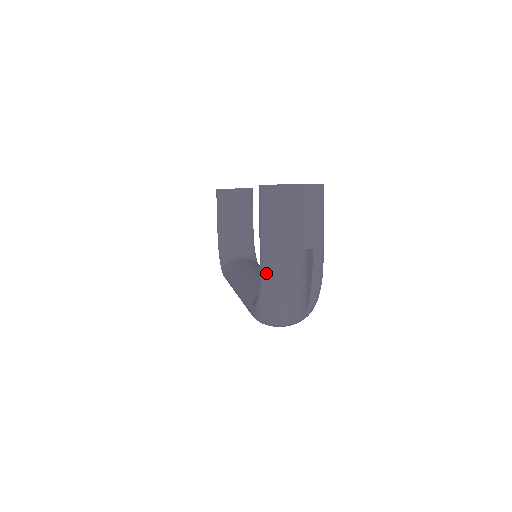
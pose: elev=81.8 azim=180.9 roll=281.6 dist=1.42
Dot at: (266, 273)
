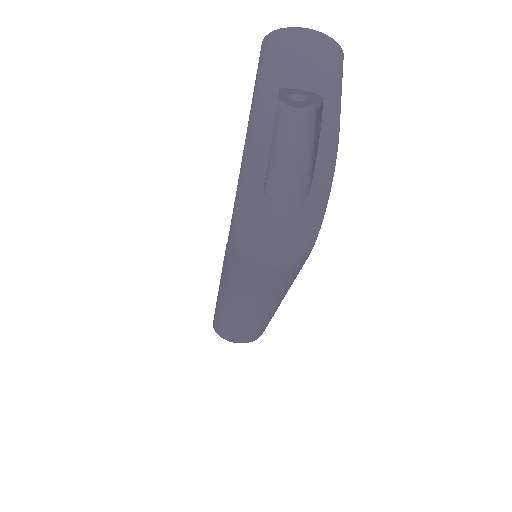
Dot at: (254, 120)
